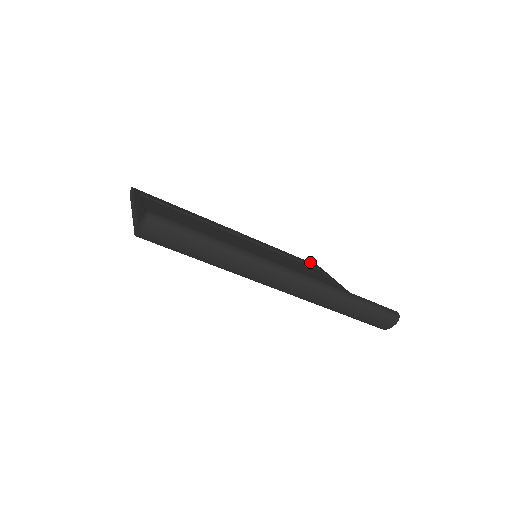
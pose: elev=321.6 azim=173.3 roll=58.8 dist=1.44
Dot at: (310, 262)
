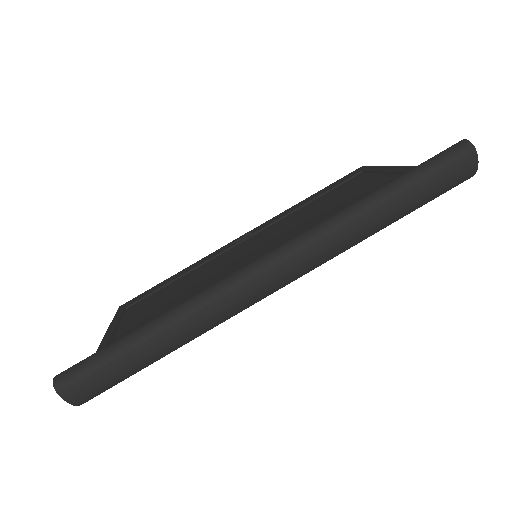
Dot at: (348, 174)
